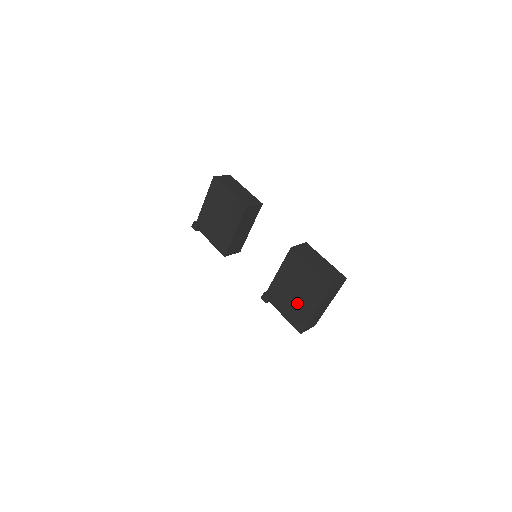
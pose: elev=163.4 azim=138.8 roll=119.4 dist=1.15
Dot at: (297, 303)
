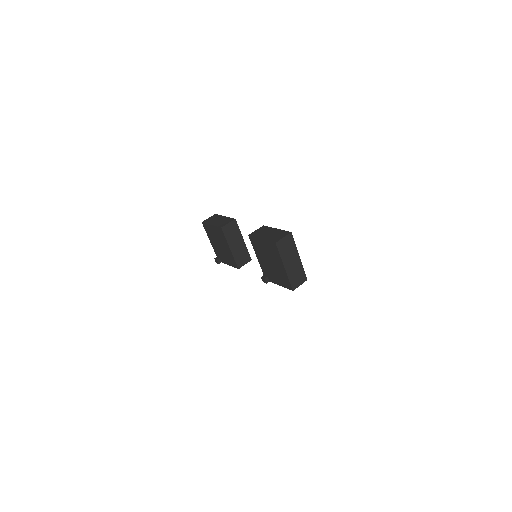
Dot at: (276, 270)
